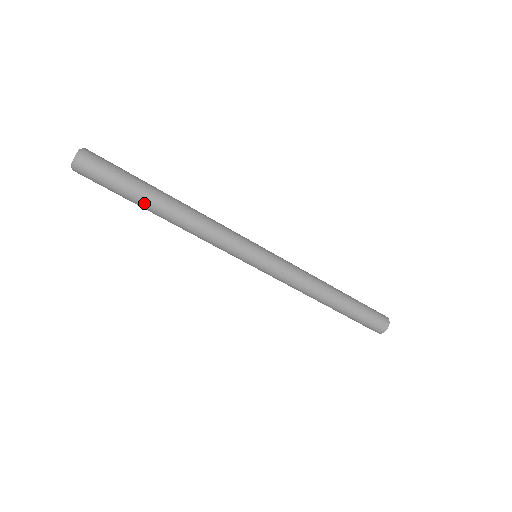
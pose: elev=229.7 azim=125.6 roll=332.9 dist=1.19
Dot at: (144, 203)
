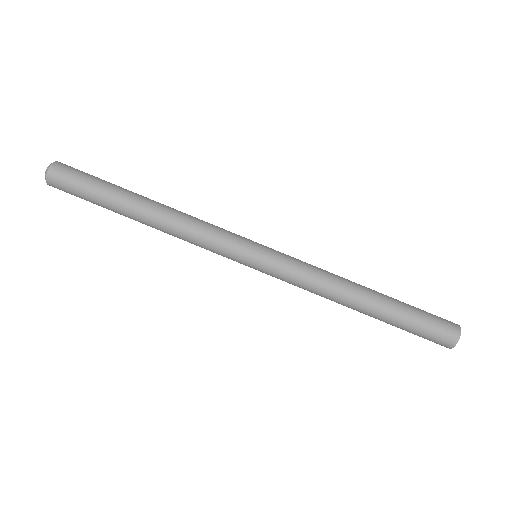
Dot at: (118, 203)
